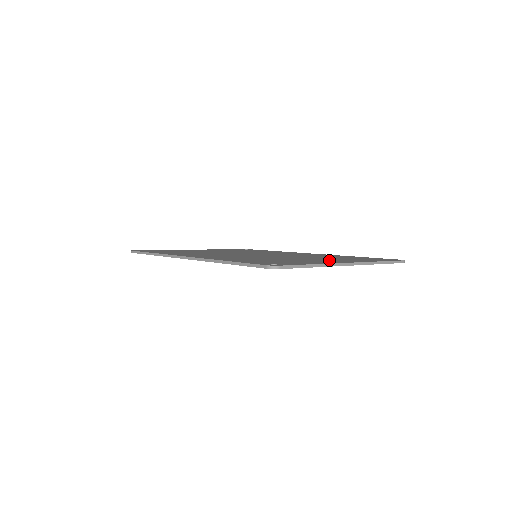
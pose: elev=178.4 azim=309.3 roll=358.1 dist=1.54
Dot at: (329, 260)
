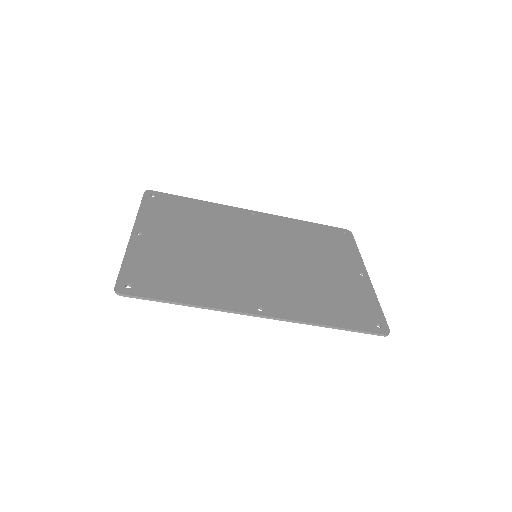
Dot at: (345, 268)
